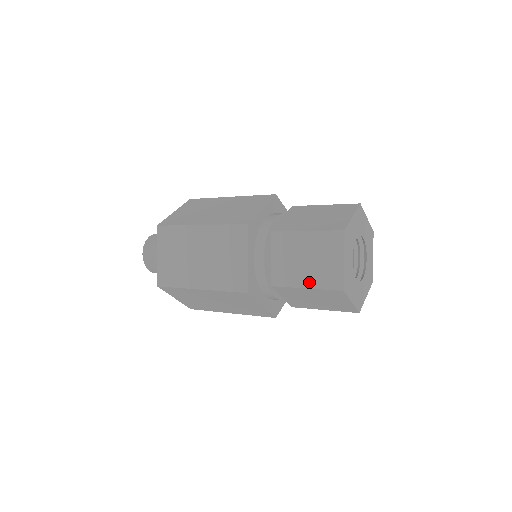
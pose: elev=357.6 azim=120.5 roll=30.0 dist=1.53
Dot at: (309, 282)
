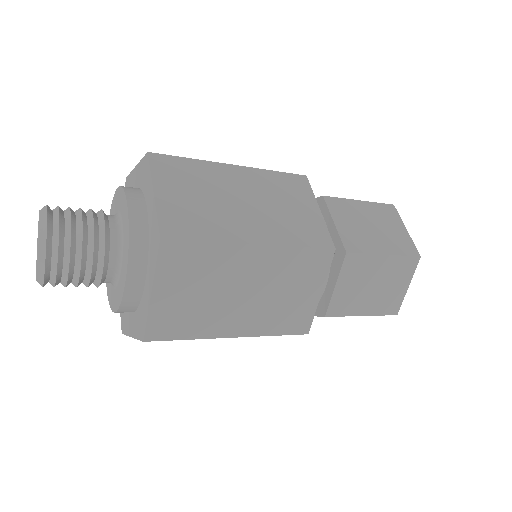
Dot at: (386, 248)
